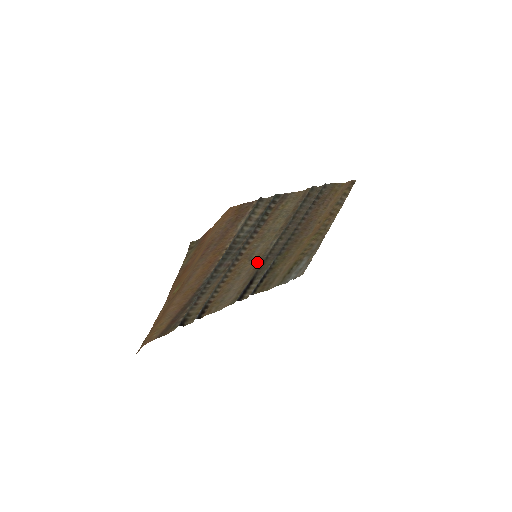
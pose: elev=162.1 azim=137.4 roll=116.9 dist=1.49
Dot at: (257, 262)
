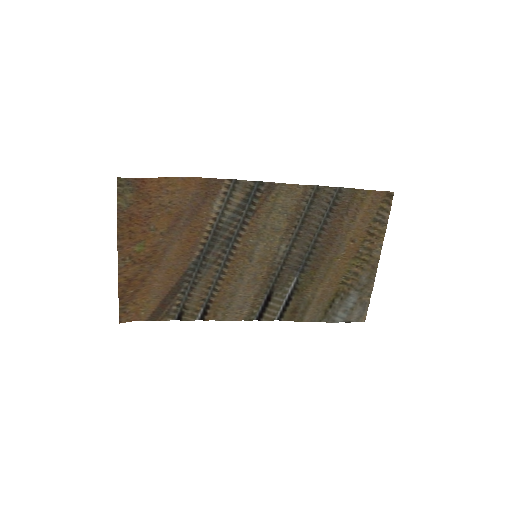
Dot at: (266, 269)
